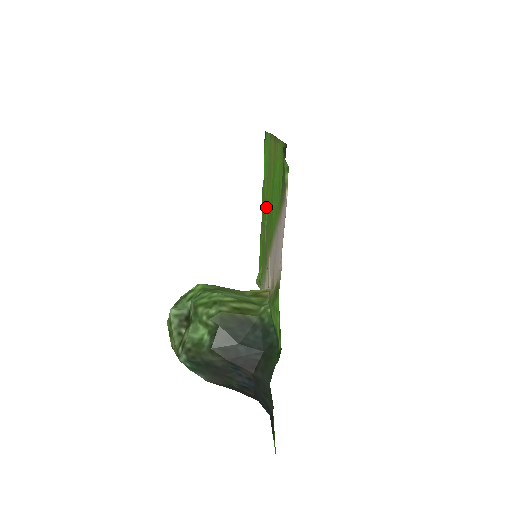
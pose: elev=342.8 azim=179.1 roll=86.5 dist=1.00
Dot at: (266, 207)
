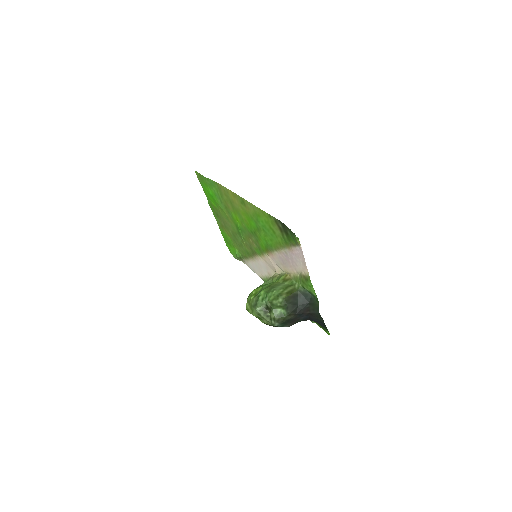
Dot at: (233, 222)
